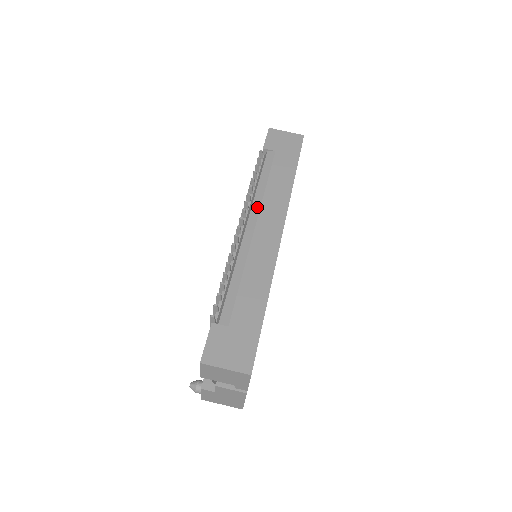
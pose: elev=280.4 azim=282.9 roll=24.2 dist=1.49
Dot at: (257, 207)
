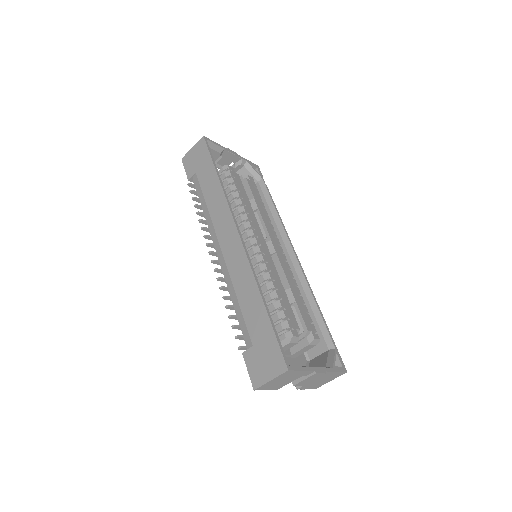
Dot at: (213, 232)
